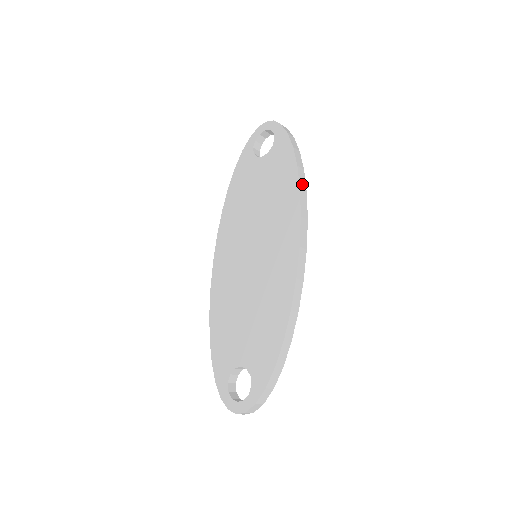
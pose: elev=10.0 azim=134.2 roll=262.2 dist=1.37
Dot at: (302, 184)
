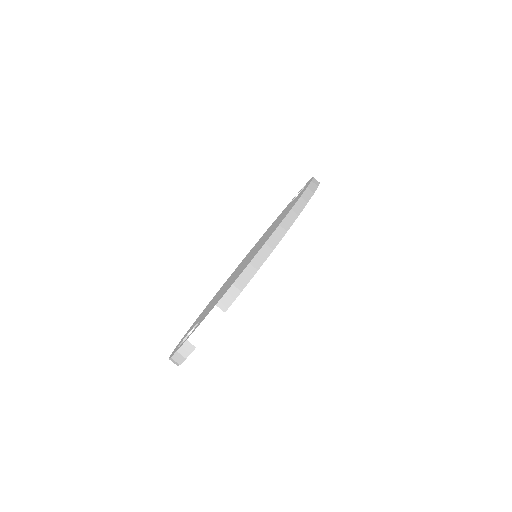
Dot at: (305, 197)
